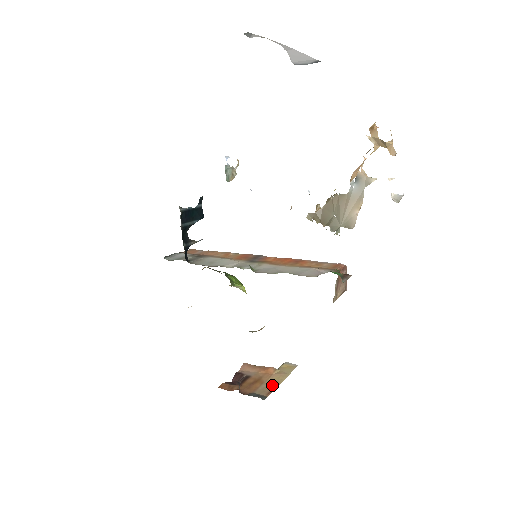
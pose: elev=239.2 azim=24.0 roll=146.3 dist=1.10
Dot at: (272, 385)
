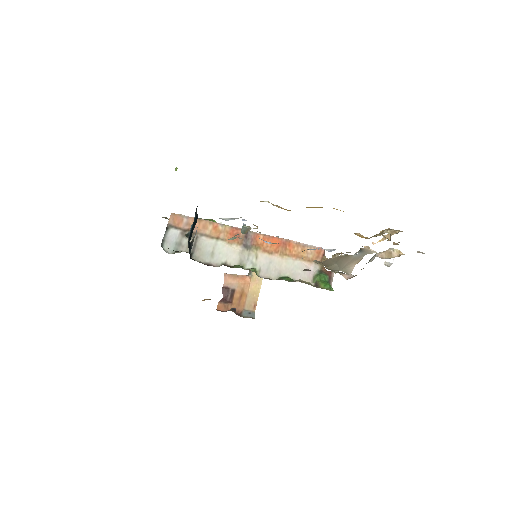
Dot at: (254, 297)
